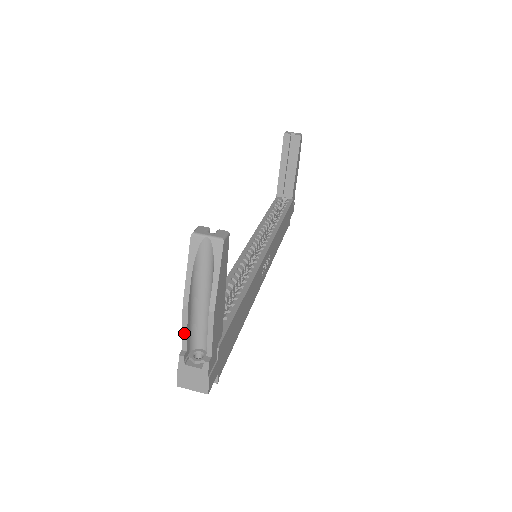
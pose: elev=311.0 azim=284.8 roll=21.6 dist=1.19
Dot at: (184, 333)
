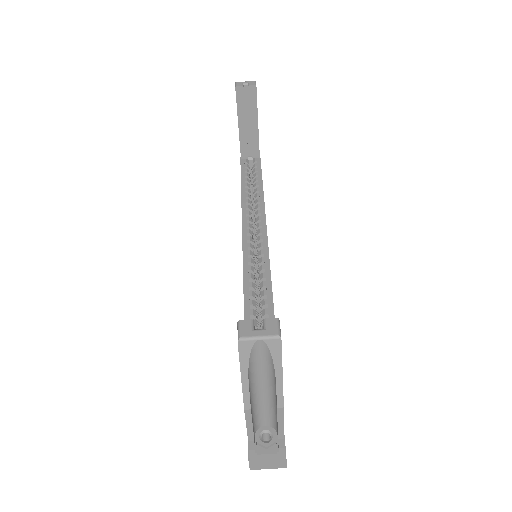
Dot at: (249, 429)
